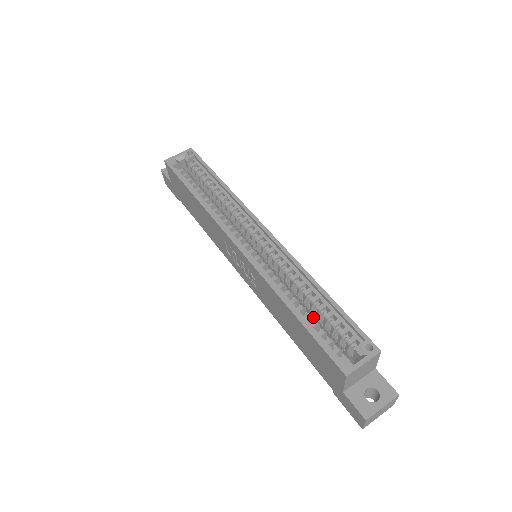
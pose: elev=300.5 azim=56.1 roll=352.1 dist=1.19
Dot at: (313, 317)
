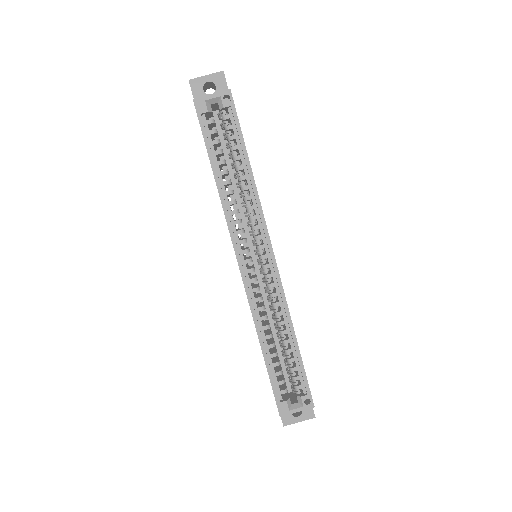
Dot at: occluded
